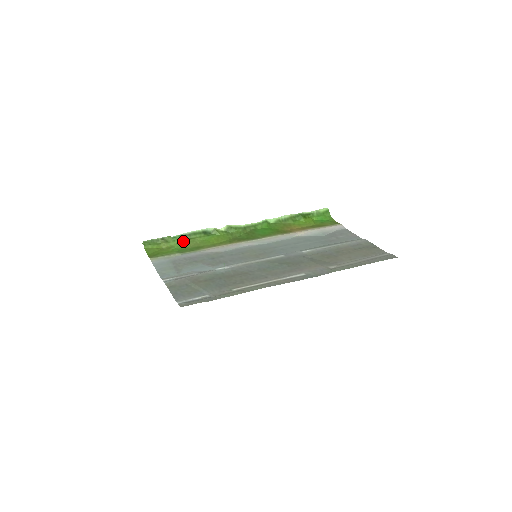
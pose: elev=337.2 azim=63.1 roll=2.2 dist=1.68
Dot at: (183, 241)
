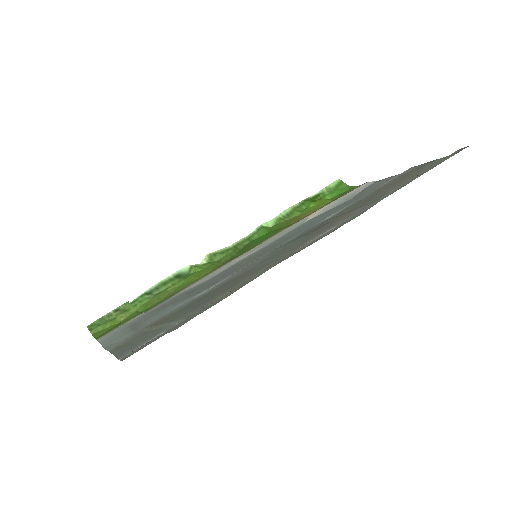
Dot at: (149, 300)
